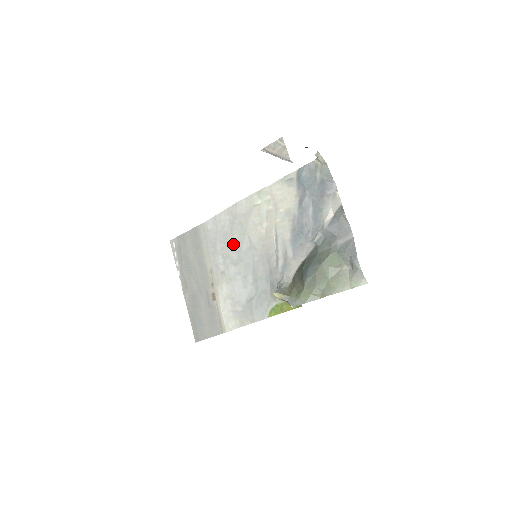
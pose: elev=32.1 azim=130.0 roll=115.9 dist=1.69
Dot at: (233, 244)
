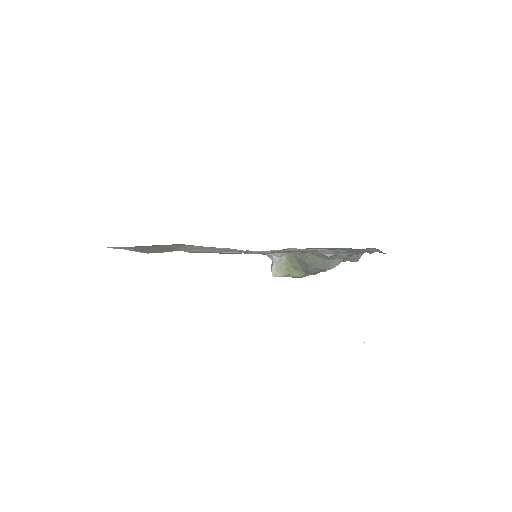
Dot at: occluded
